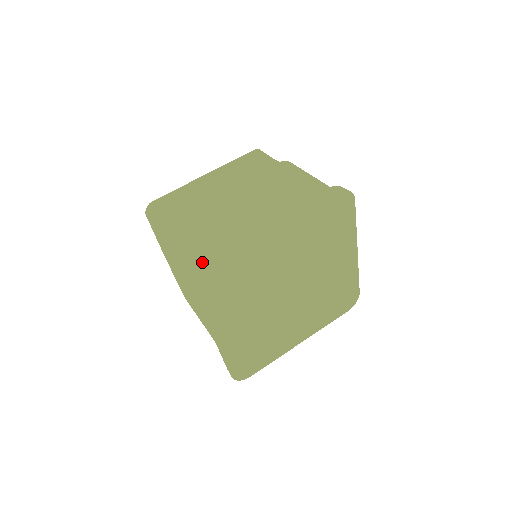
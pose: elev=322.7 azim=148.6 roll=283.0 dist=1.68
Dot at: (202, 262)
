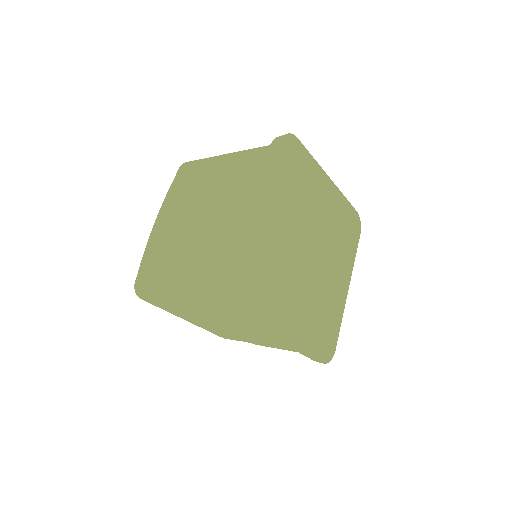
Dot at: occluded
